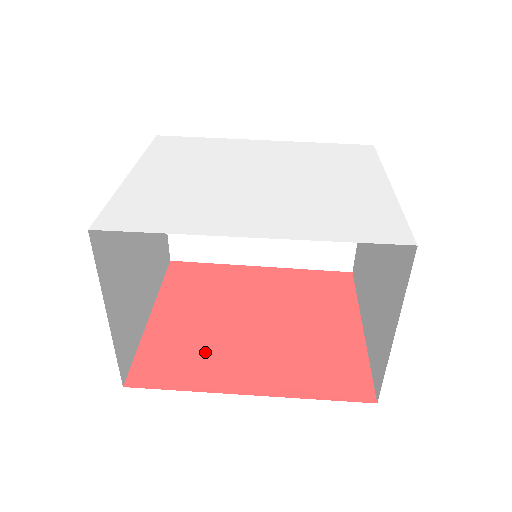
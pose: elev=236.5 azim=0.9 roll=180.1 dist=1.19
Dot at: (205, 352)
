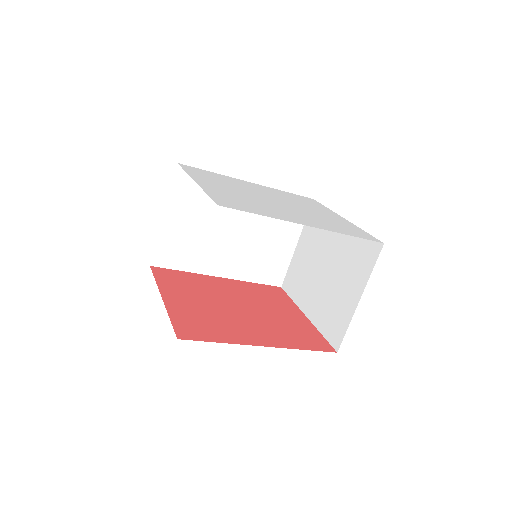
Dot at: (220, 323)
